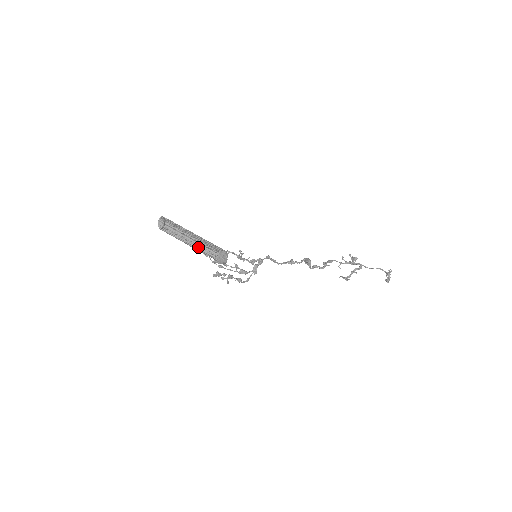
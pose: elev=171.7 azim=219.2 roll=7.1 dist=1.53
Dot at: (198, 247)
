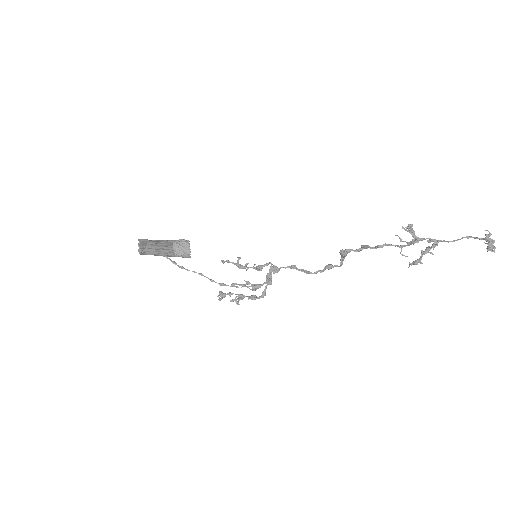
Dot at: (169, 253)
